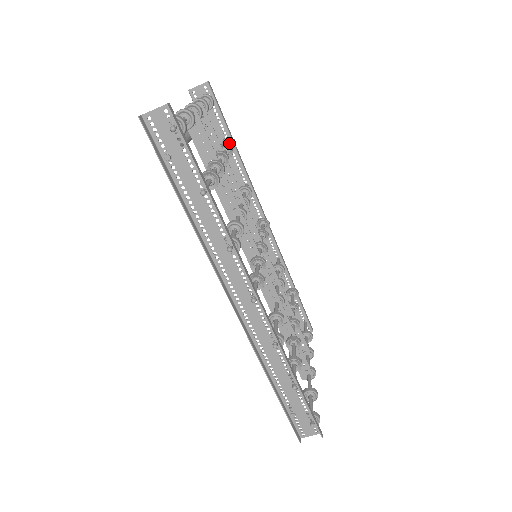
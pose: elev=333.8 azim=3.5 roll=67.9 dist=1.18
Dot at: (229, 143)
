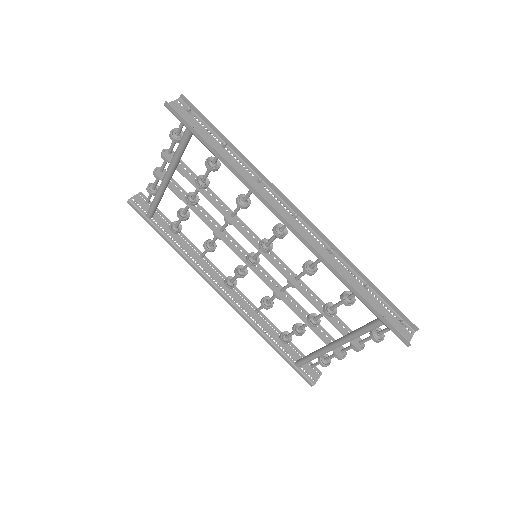
Dot at: (176, 226)
